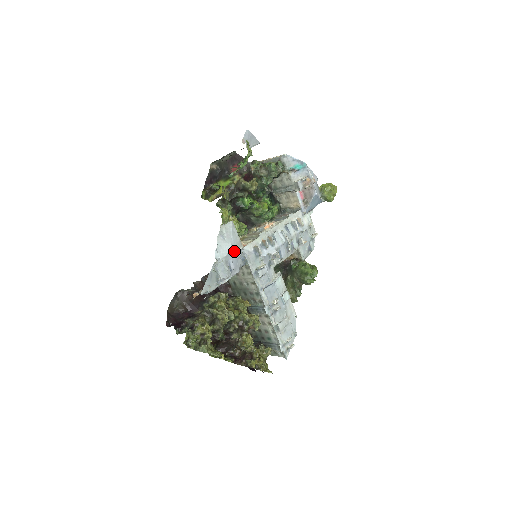
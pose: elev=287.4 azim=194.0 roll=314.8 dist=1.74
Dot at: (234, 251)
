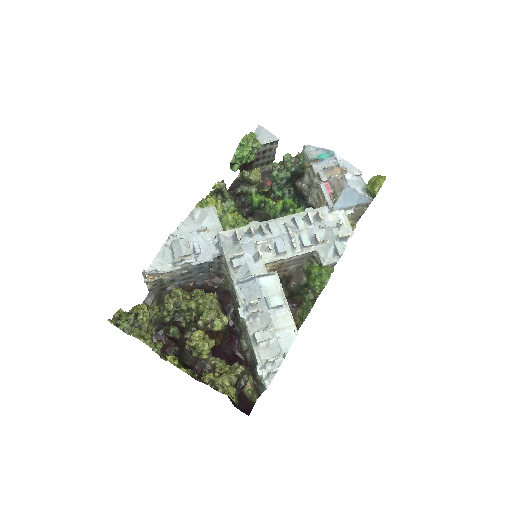
Dot at: (204, 234)
